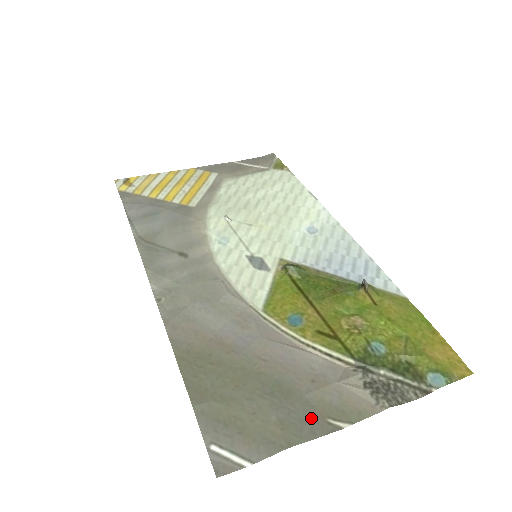
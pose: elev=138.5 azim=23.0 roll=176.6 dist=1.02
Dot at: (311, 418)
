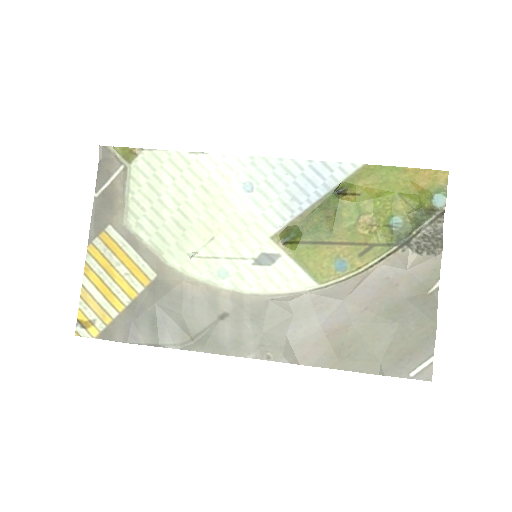
Dot at: (423, 304)
